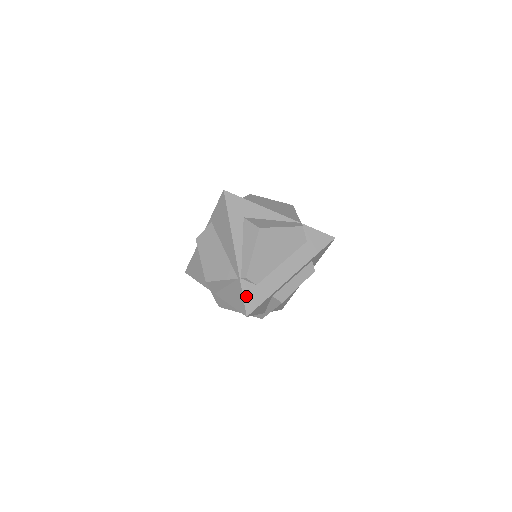
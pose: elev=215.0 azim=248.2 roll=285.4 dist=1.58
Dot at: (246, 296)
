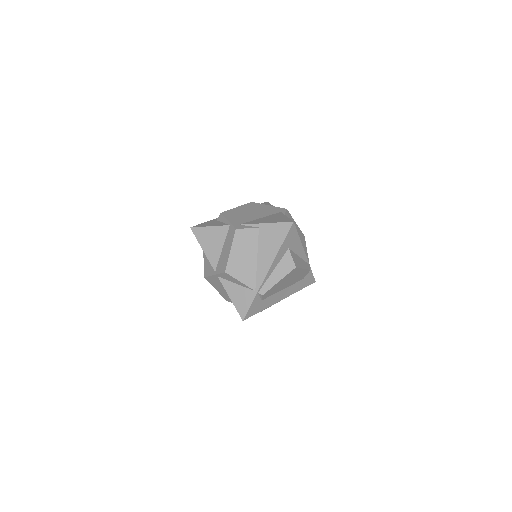
Dot at: (252, 306)
